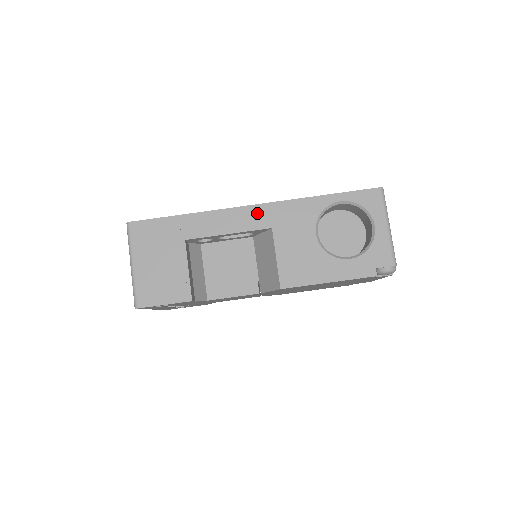
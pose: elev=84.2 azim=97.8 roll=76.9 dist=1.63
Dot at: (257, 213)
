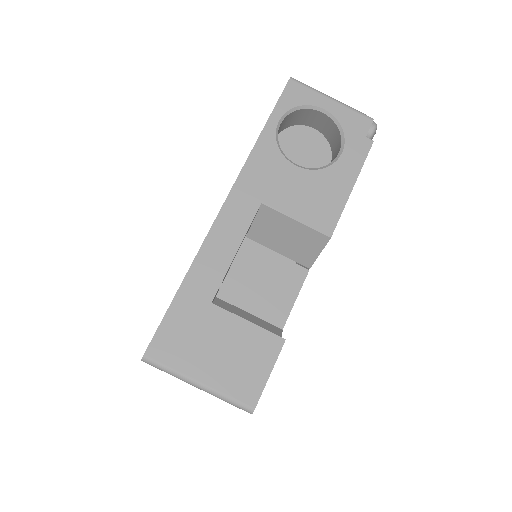
Dot at: (235, 207)
